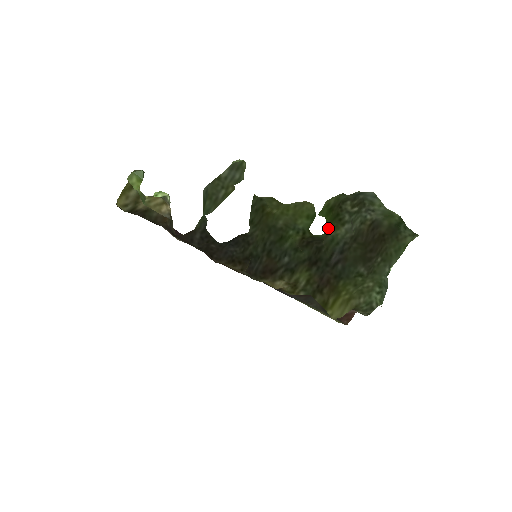
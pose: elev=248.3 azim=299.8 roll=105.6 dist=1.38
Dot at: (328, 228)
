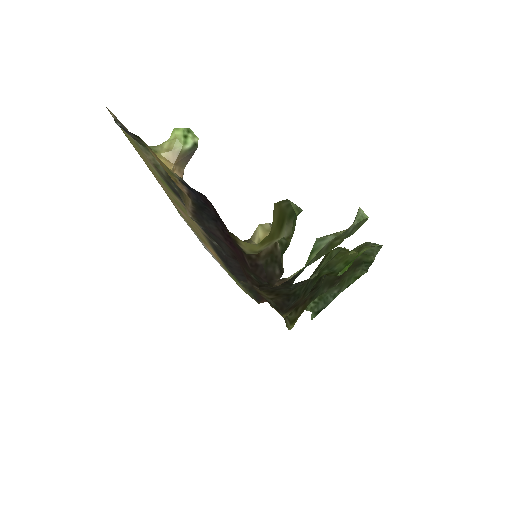
Dot at: occluded
